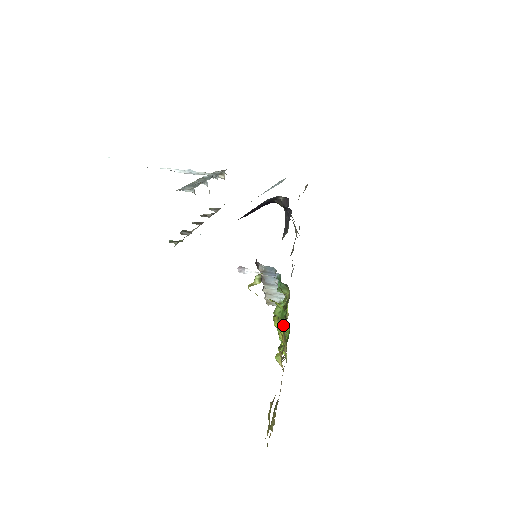
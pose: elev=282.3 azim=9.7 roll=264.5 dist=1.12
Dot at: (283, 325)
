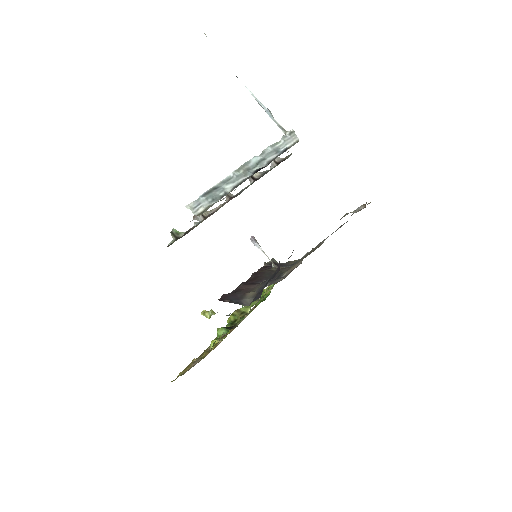
Dot at: occluded
